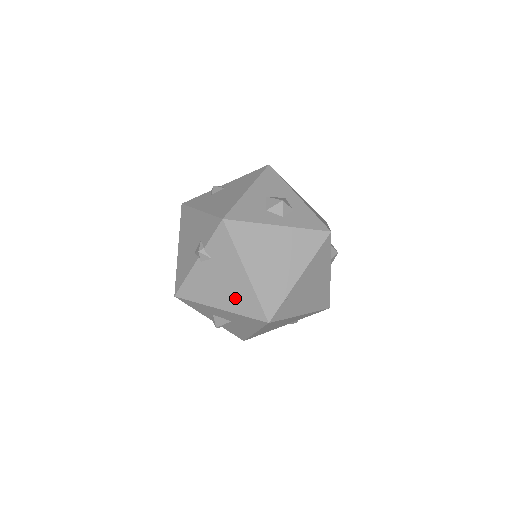
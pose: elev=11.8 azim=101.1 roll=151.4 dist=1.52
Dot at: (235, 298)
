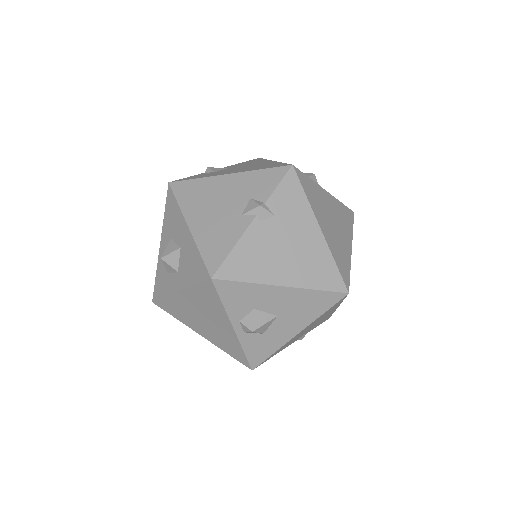
Dot at: (306, 266)
